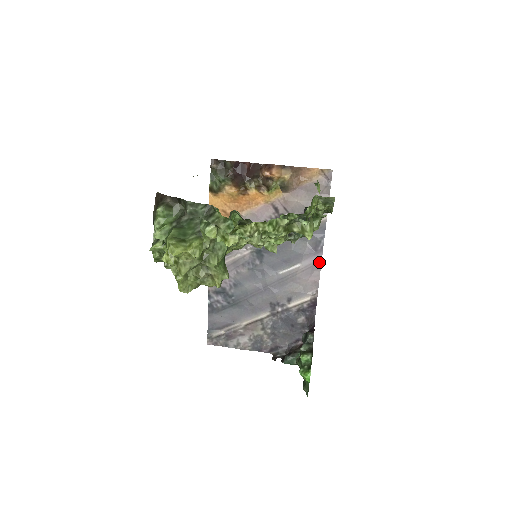
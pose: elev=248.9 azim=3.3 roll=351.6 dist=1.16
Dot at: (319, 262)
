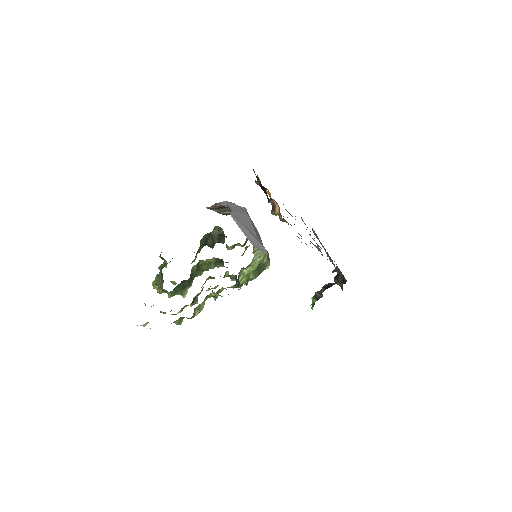
Dot at: occluded
